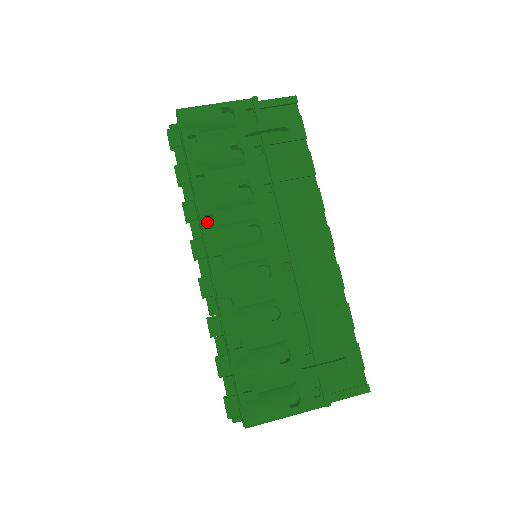
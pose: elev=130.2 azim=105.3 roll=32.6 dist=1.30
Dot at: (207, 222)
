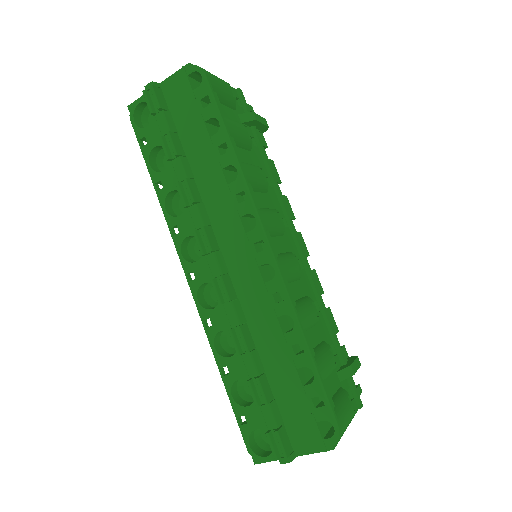
Dot at: (241, 201)
